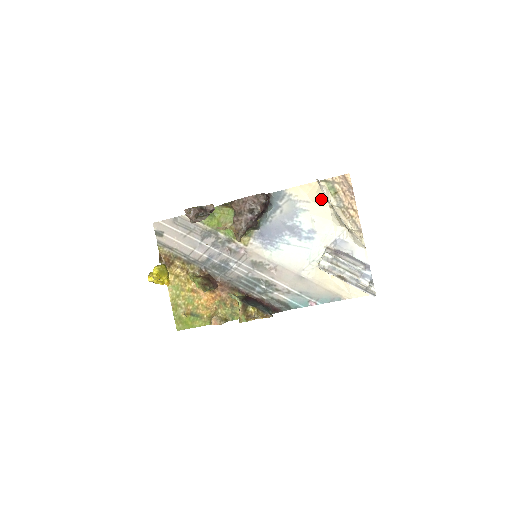
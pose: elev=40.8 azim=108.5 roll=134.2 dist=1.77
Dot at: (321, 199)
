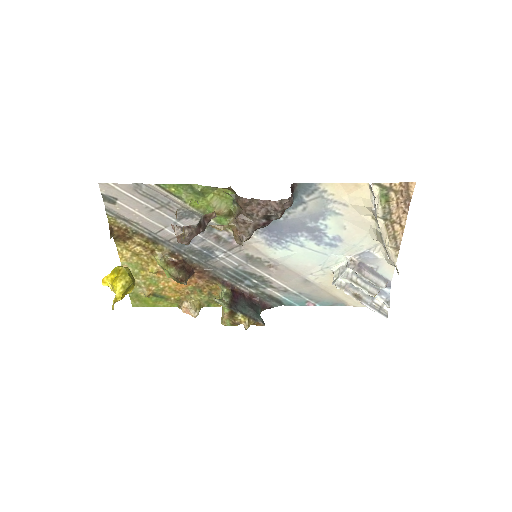
Dot at: (365, 208)
